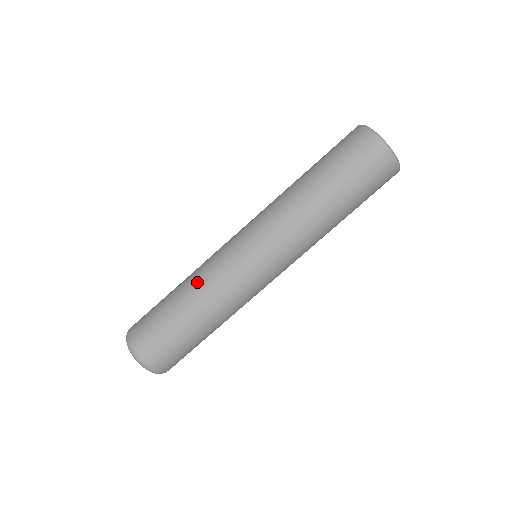
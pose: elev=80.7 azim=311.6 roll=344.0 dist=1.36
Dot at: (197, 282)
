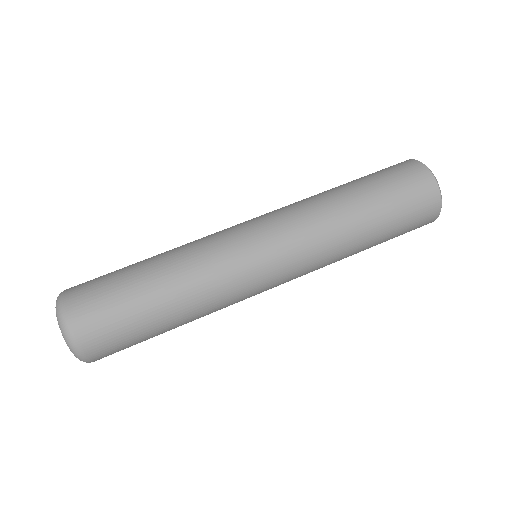
Dot at: occluded
